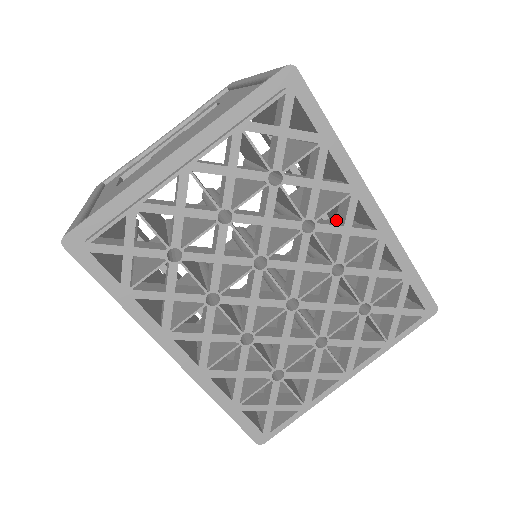
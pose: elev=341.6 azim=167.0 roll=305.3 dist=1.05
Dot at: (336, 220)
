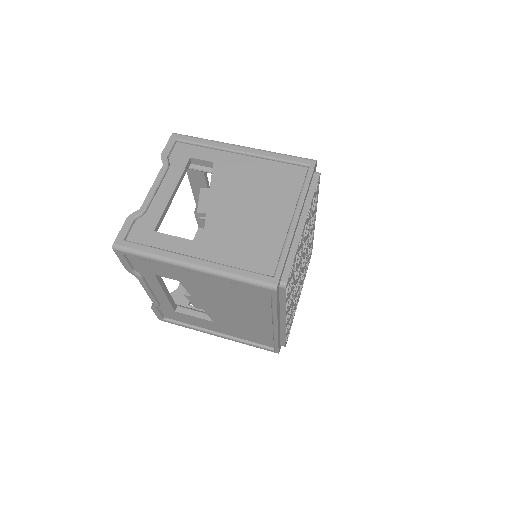
Dot at: occluded
